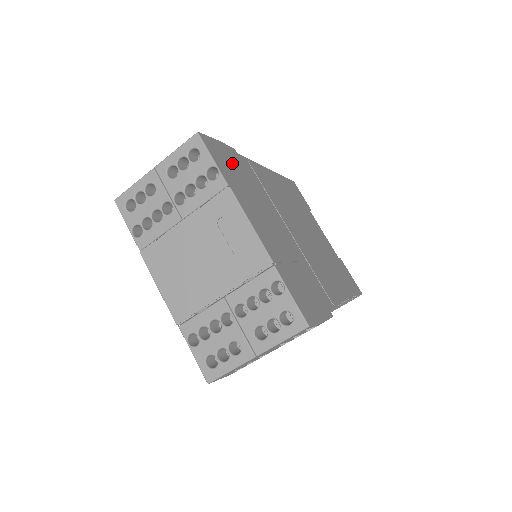
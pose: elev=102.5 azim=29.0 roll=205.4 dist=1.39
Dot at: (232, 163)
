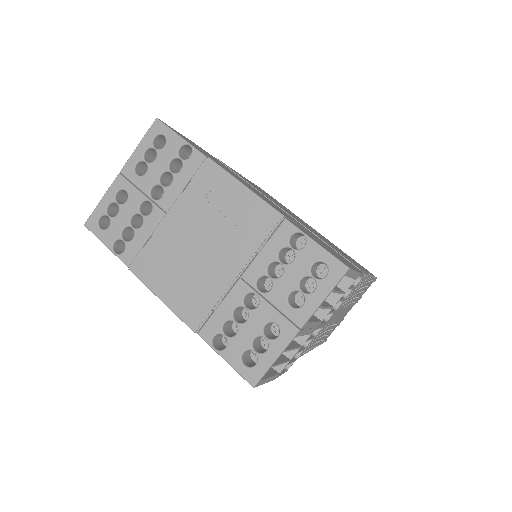
Dot at: (202, 150)
